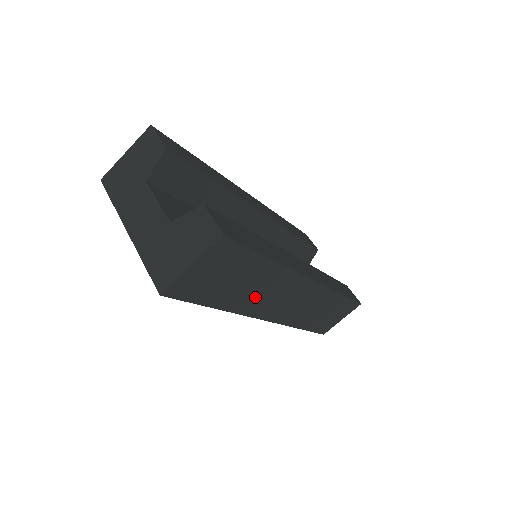
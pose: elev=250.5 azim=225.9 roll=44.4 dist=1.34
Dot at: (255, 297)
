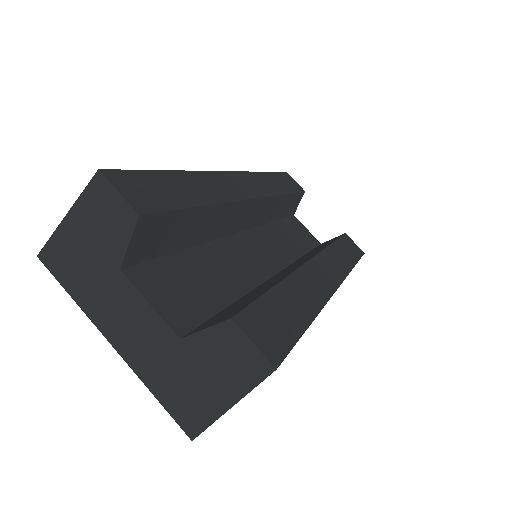
Dot at: occluded
